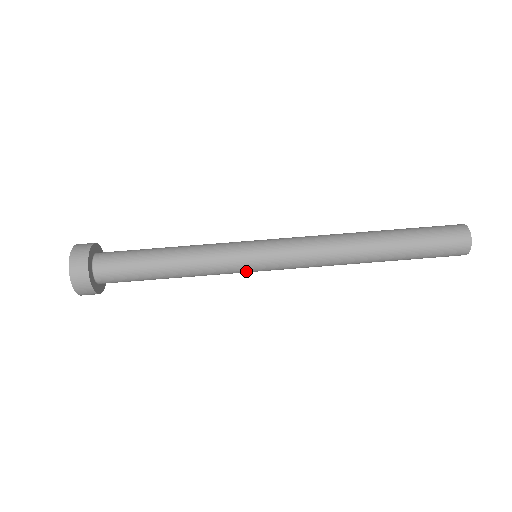
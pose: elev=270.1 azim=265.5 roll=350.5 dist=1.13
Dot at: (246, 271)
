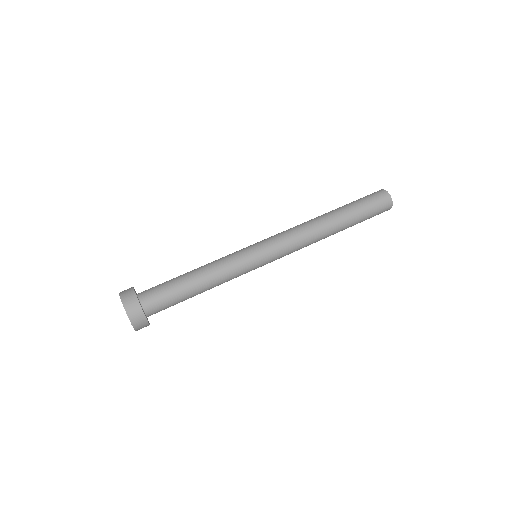
Dot at: (254, 268)
